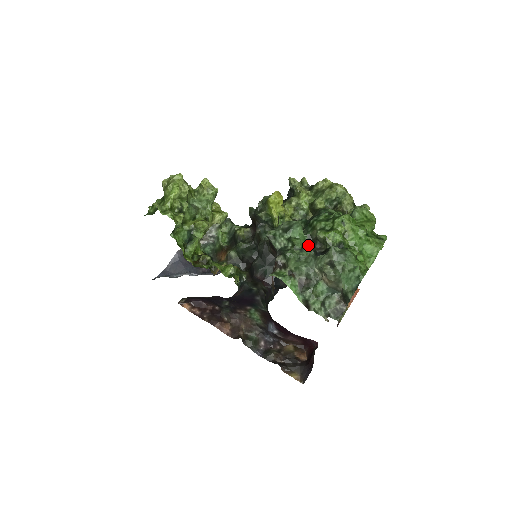
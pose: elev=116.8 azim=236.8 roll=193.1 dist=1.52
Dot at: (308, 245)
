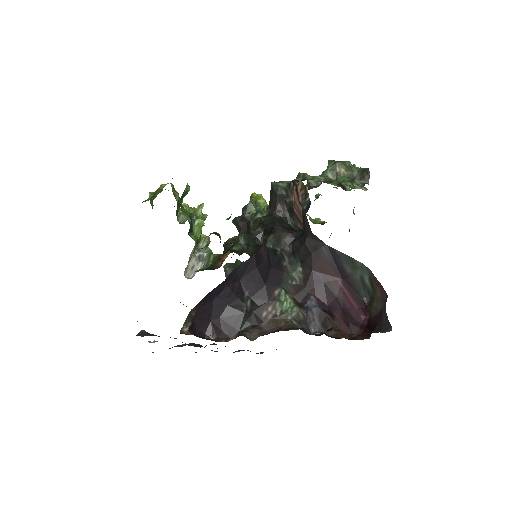
Dot at: occluded
